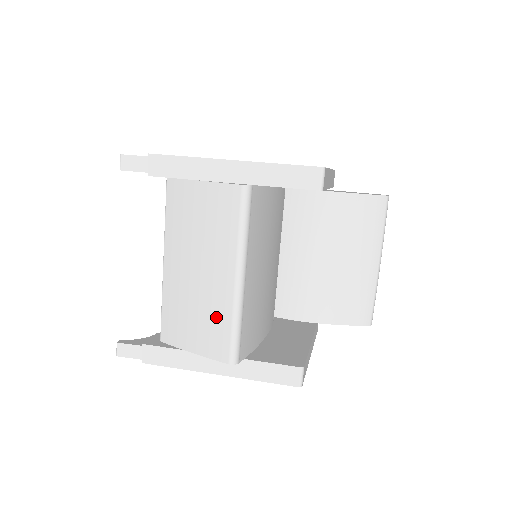
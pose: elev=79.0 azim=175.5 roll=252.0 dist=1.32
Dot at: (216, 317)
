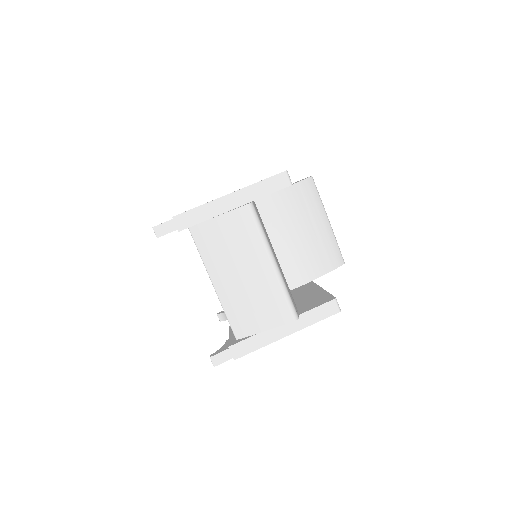
Dot at: (271, 297)
